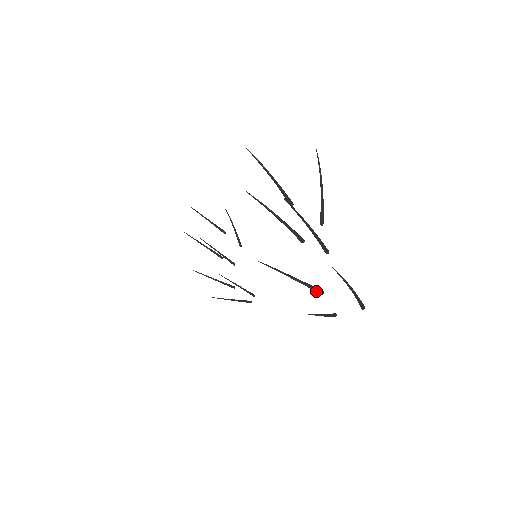
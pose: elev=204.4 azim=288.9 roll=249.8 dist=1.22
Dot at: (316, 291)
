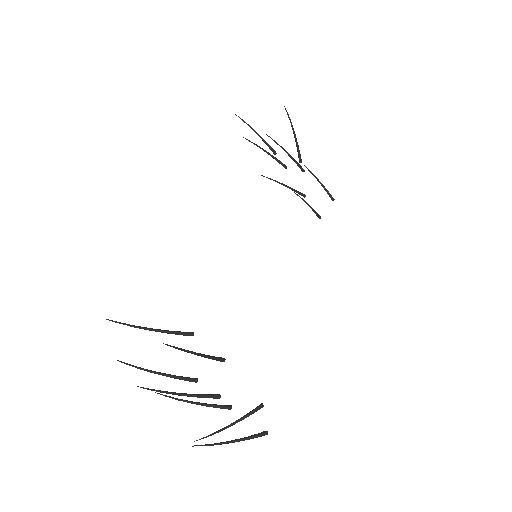
Dot at: (222, 408)
